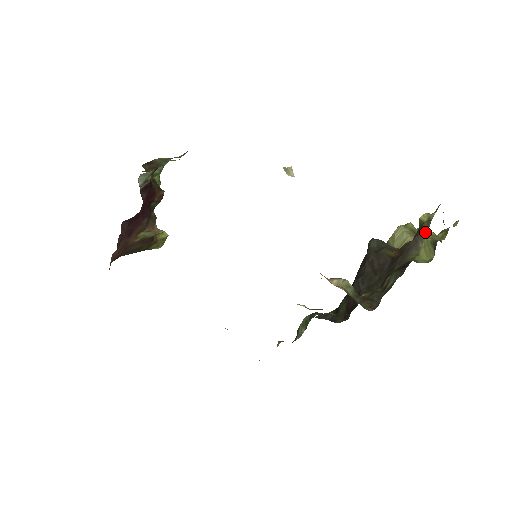
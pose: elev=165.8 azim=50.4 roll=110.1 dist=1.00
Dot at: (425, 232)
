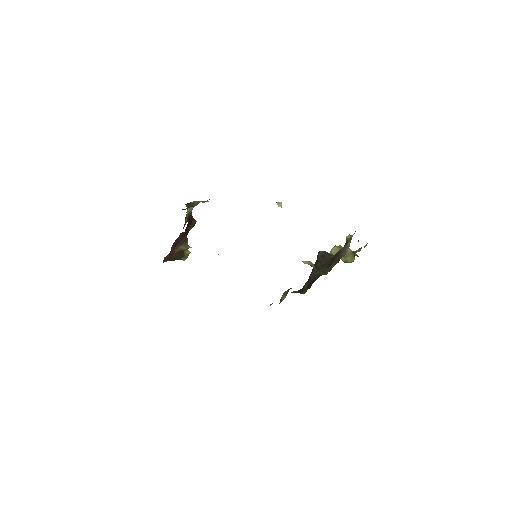
Dot at: (349, 243)
